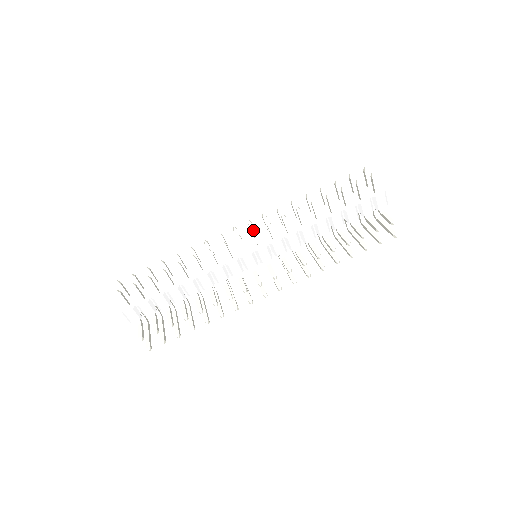
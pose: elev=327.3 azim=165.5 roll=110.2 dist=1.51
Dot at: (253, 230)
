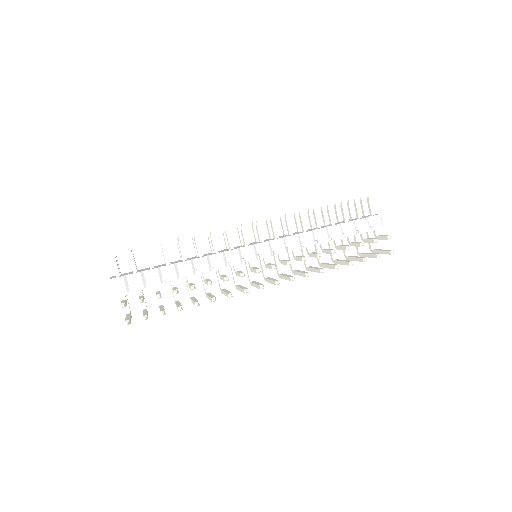
Dot at: (257, 222)
